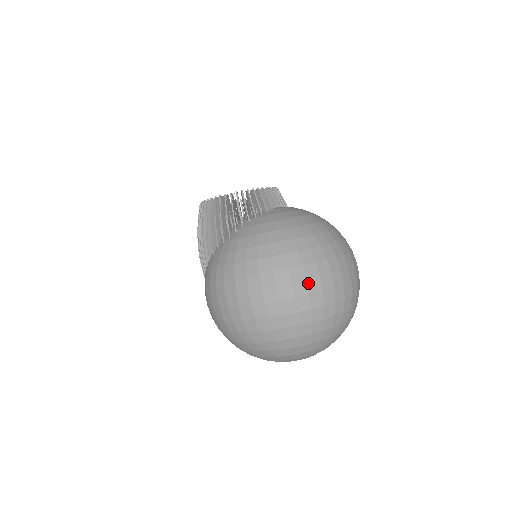
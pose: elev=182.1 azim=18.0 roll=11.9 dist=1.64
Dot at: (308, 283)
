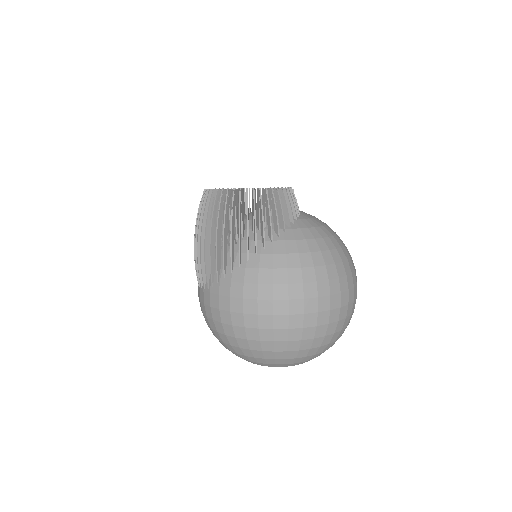
Dot at: (354, 290)
